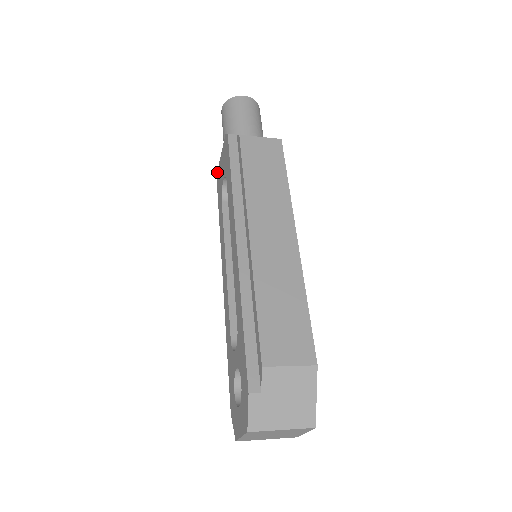
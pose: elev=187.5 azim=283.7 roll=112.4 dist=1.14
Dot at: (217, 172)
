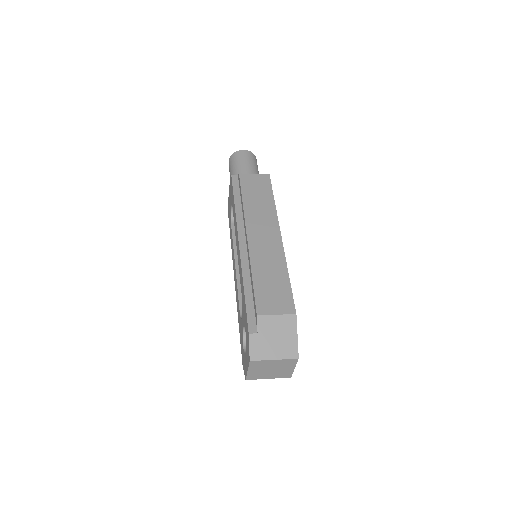
Dot at: occluded
